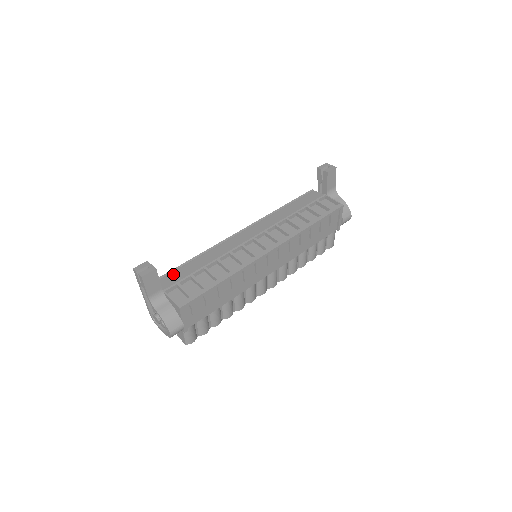
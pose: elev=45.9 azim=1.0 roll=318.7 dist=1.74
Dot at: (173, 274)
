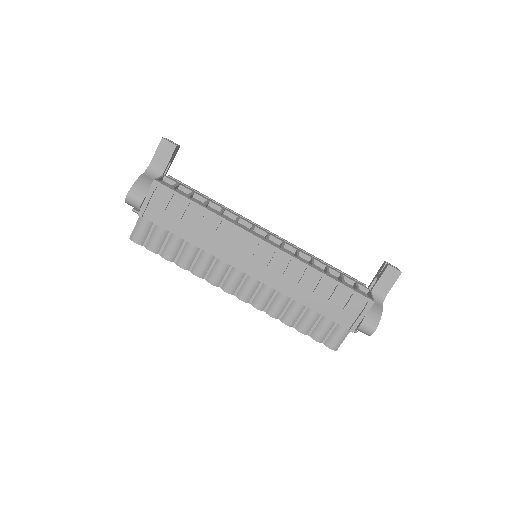
Dot at: (186, 186)
